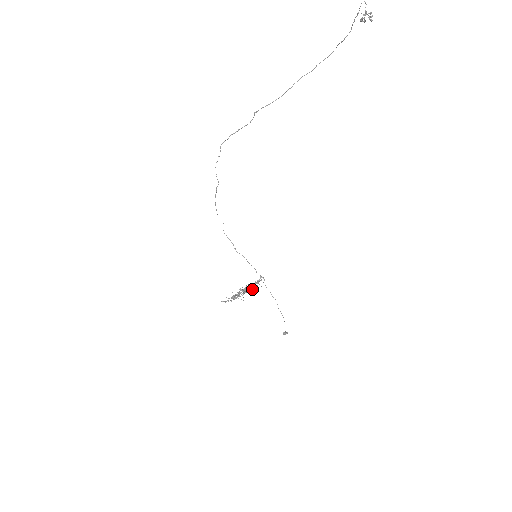
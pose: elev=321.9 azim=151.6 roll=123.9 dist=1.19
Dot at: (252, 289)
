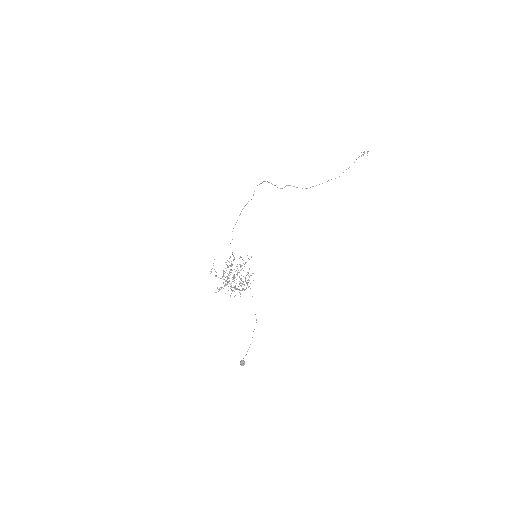
Dot at: occluded
